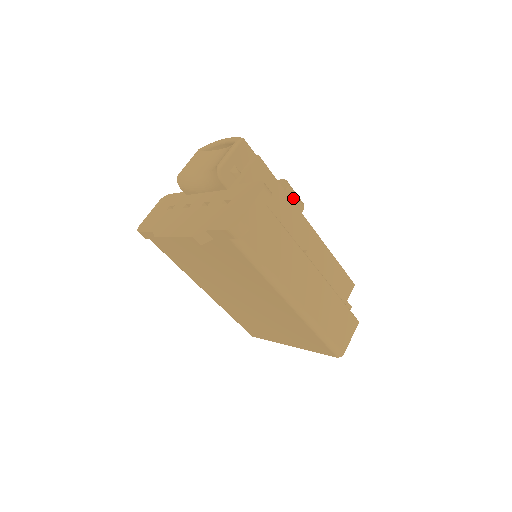
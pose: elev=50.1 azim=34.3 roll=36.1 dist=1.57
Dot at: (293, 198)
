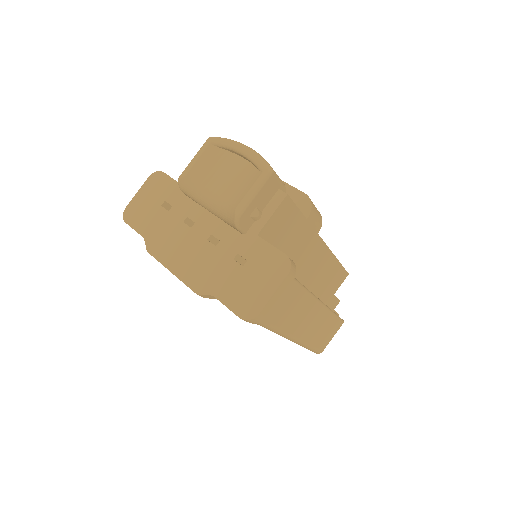
Dot at: (313, 222)
